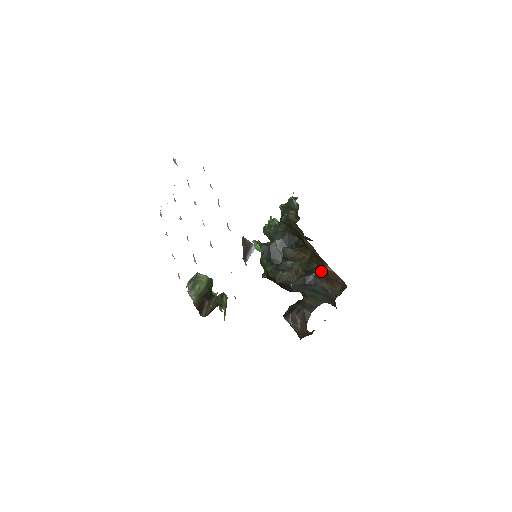
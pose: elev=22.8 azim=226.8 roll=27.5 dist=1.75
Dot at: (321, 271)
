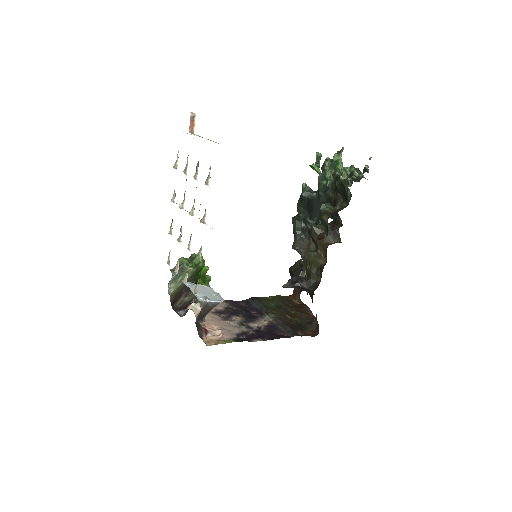
Dot at: (312, 299)
